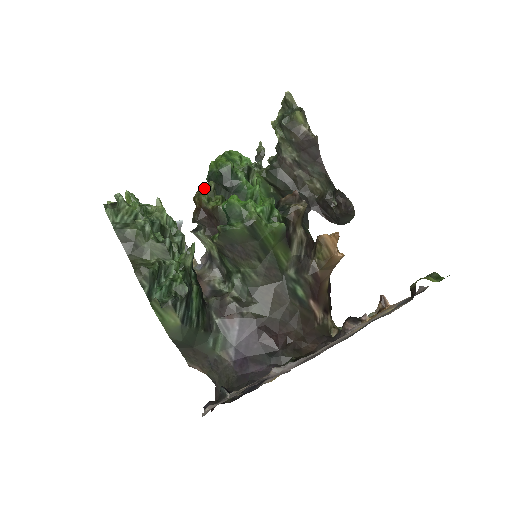
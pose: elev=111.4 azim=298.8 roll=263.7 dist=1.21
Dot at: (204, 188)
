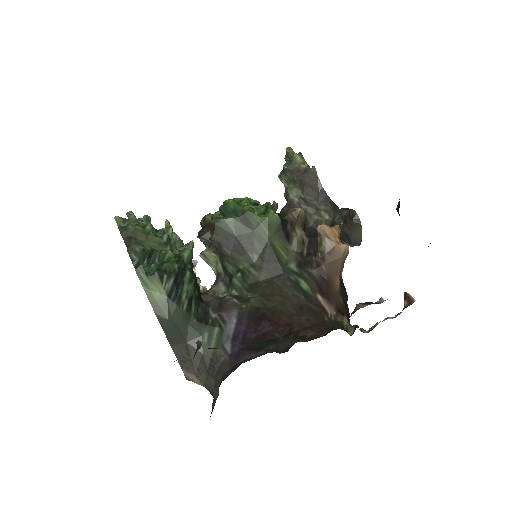
Dot at: occluded
